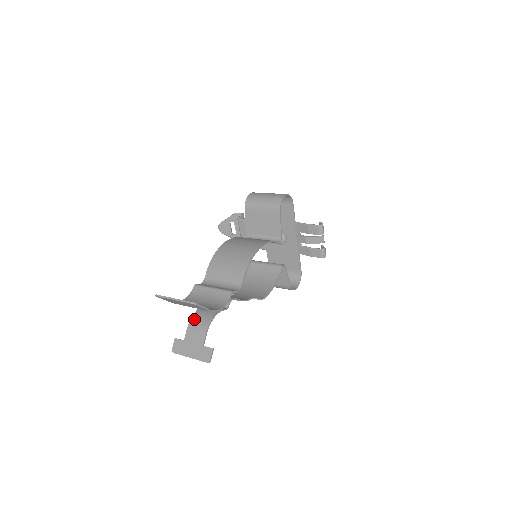
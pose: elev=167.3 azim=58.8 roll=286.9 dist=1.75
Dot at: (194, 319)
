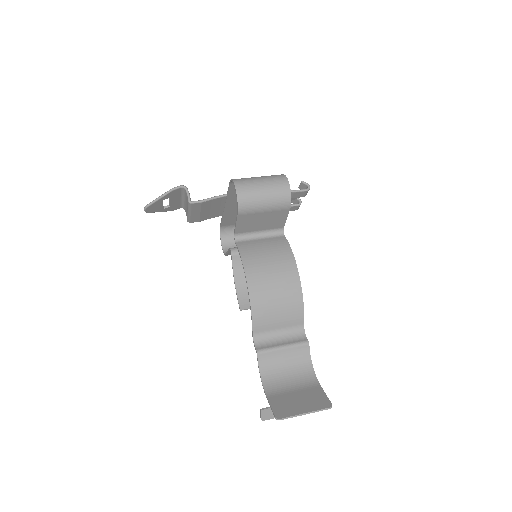
Dot at: occluded
